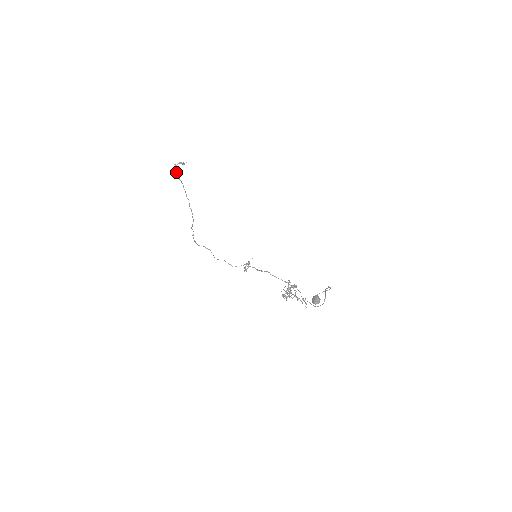
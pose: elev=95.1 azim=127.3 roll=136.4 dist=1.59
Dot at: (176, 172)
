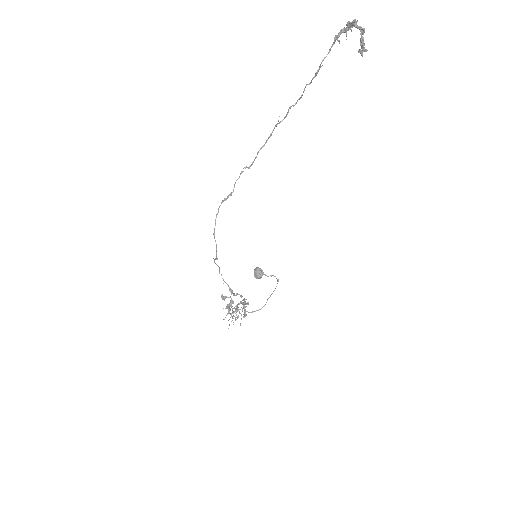
Dot at: (337, 36)
